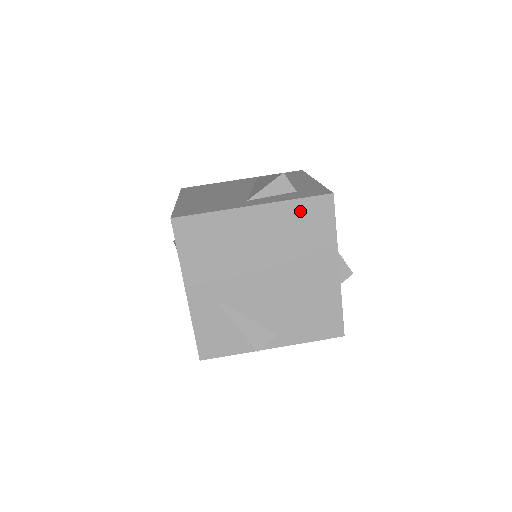
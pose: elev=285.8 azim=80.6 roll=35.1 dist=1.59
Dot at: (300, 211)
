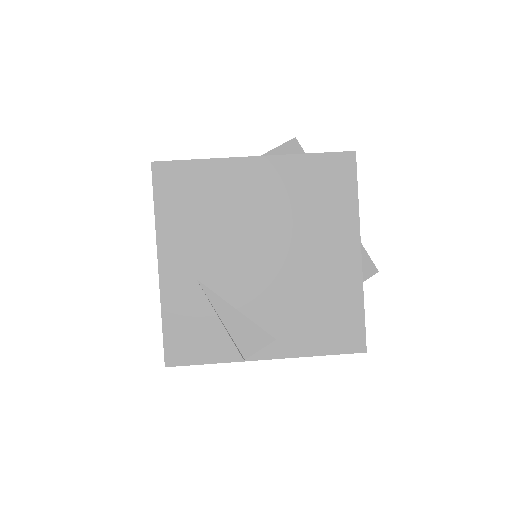
Dot at: (313, 169)
